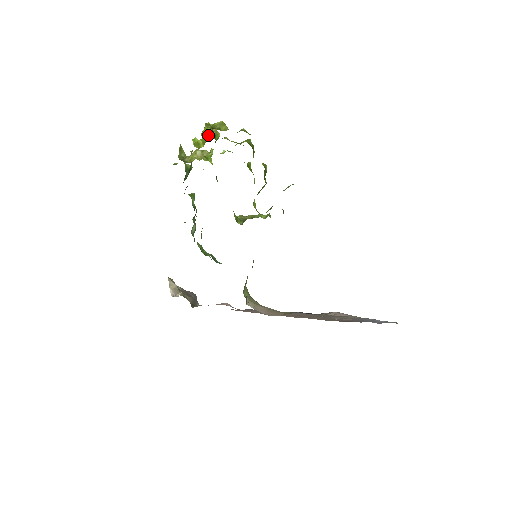
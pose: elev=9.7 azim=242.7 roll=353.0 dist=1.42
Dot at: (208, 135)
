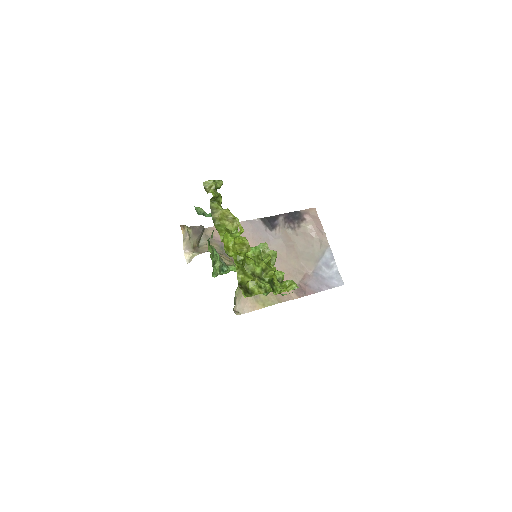
Dot at: (240, 247)
